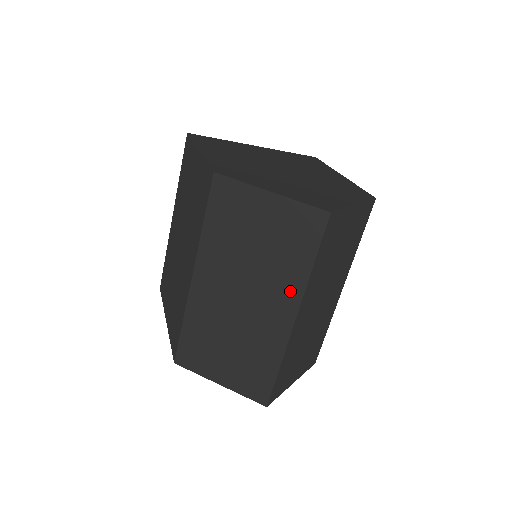
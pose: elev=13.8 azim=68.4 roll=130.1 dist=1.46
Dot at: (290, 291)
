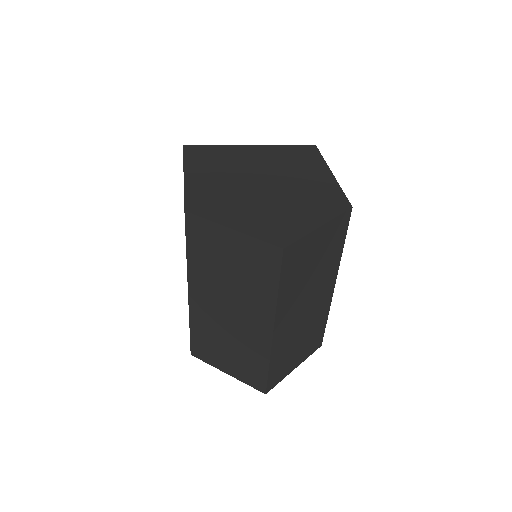
Dot at: (264, 309)
